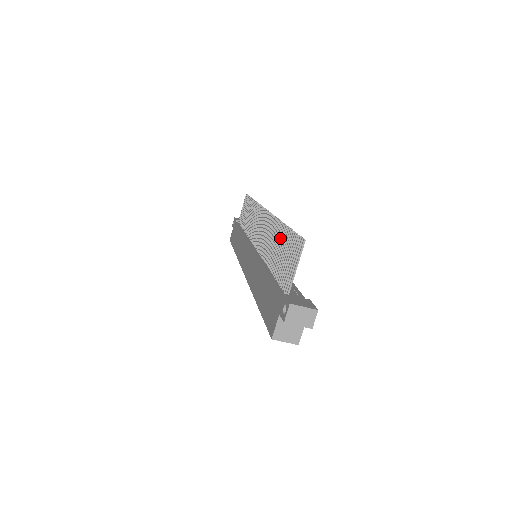
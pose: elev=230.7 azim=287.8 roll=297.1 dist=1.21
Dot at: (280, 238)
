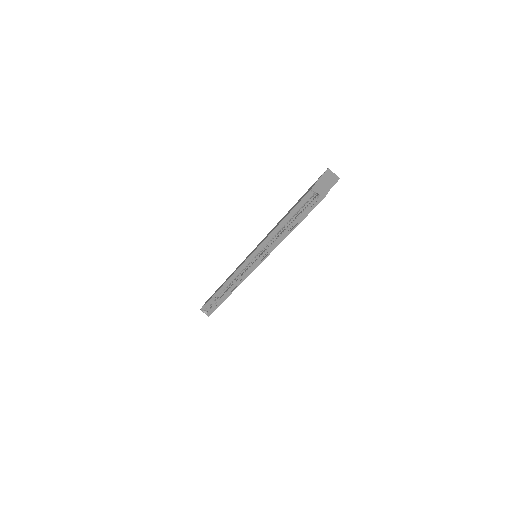
Dot at: occluded
